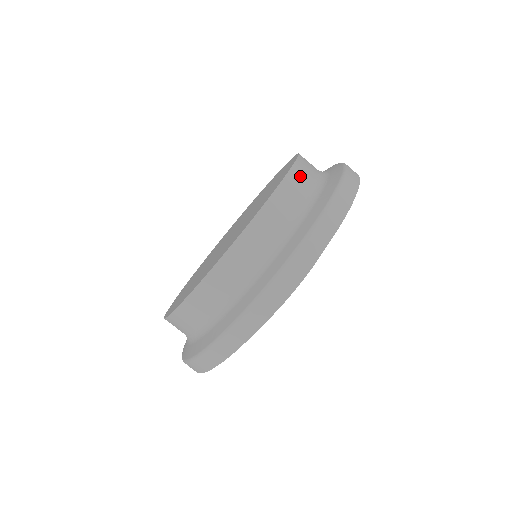
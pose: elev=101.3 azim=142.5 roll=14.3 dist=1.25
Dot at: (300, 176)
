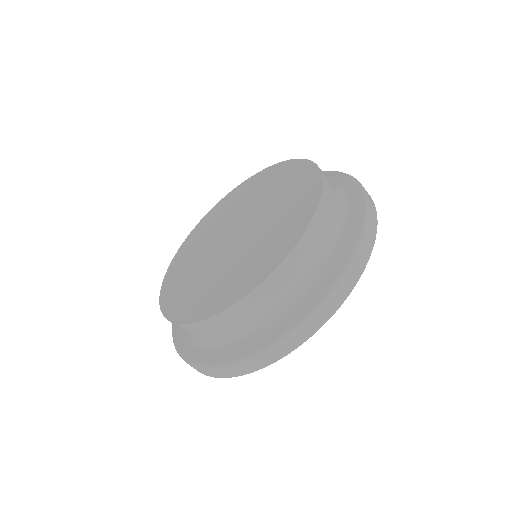
Dot at: occluded
